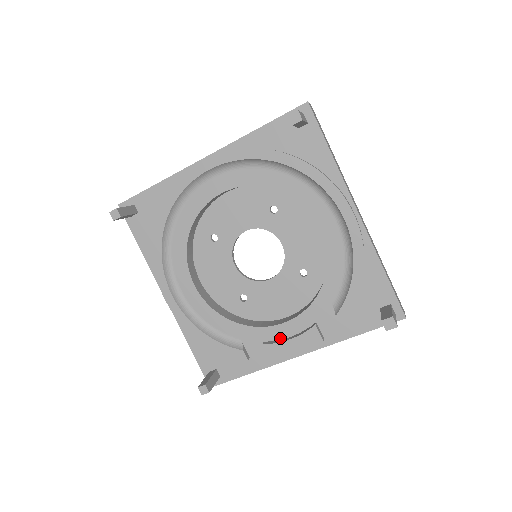
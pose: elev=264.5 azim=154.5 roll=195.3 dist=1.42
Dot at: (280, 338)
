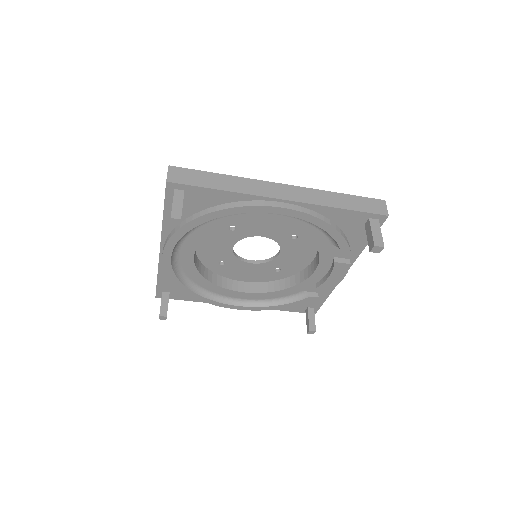
Dot at: (323, 276)
